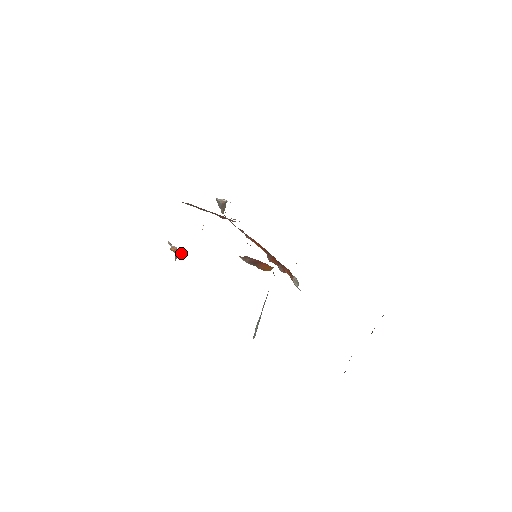
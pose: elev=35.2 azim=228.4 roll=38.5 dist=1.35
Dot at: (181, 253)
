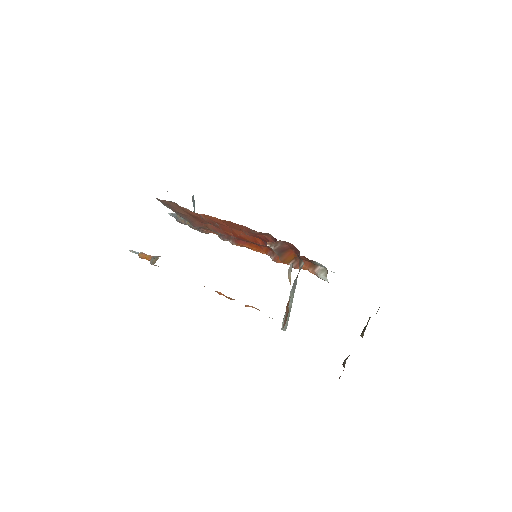
Dot at: (160, 256)
